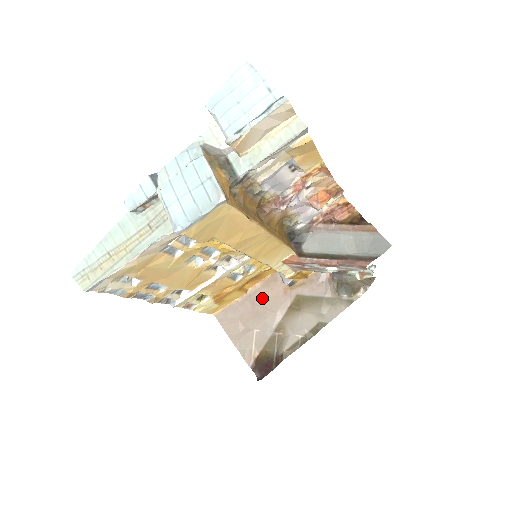
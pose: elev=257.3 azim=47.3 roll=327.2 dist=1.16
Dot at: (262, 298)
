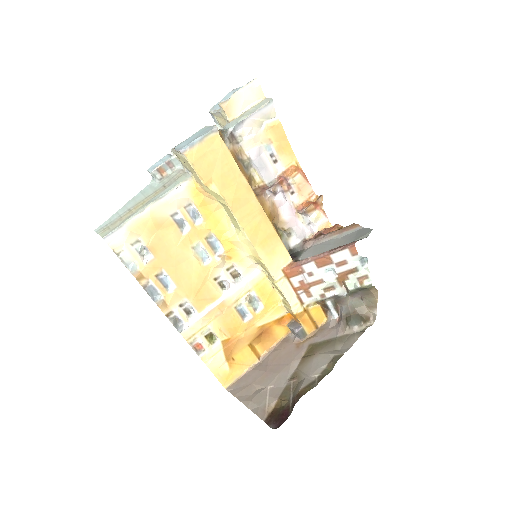
Dot at: (275, 358)
